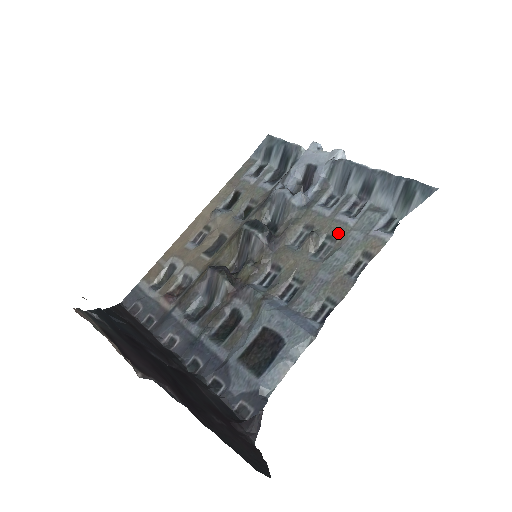
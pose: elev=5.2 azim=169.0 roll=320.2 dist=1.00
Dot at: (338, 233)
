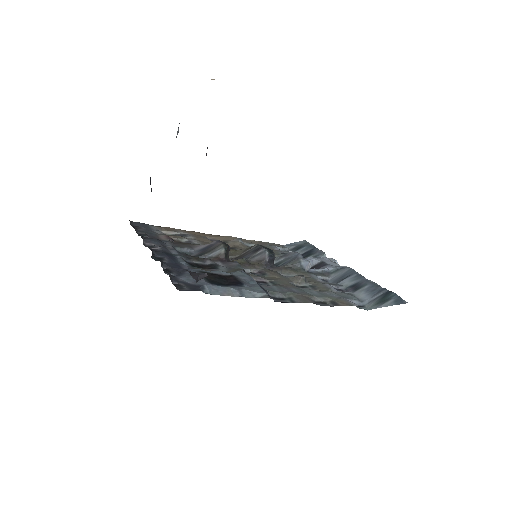
Dot at: (321, 287)
